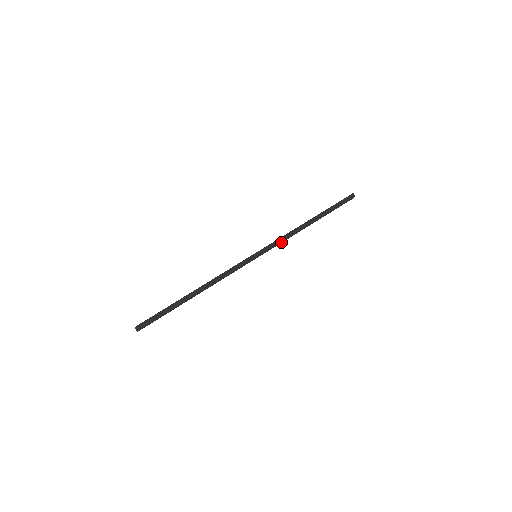
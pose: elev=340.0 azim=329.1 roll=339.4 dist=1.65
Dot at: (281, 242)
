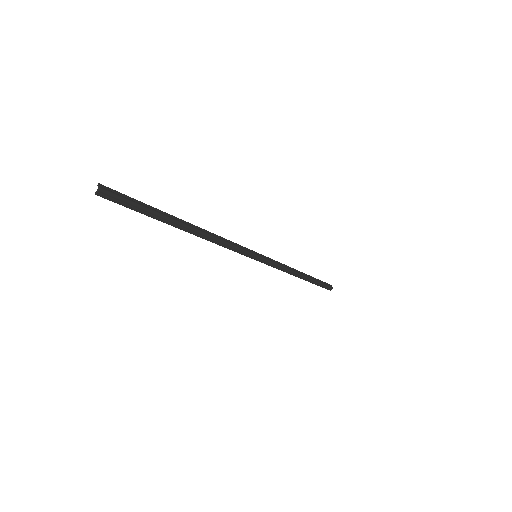
Dot at: (278, 267)
